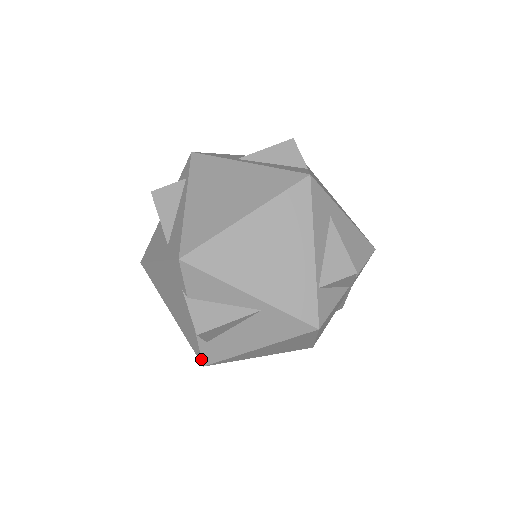
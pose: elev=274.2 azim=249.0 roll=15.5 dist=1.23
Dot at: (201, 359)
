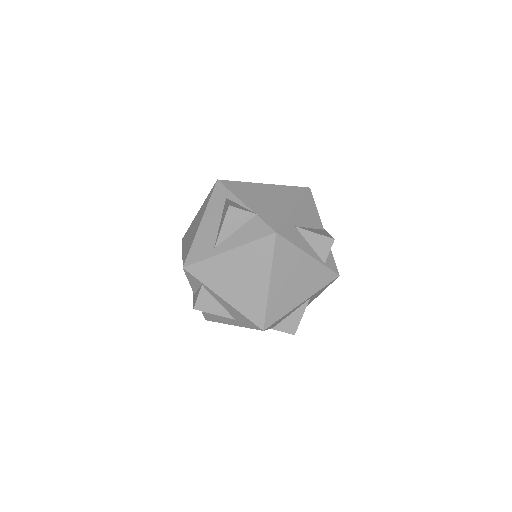
Dot at: occluded
